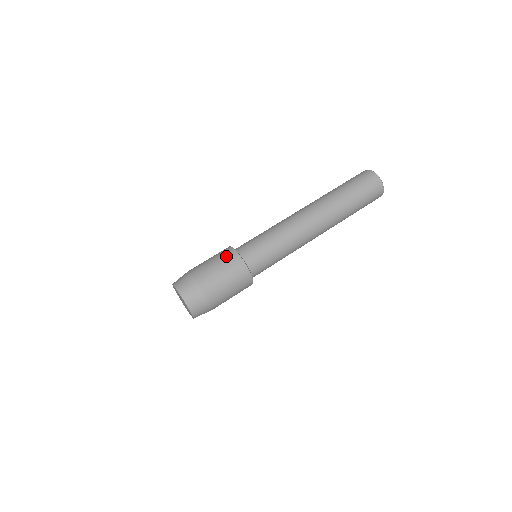
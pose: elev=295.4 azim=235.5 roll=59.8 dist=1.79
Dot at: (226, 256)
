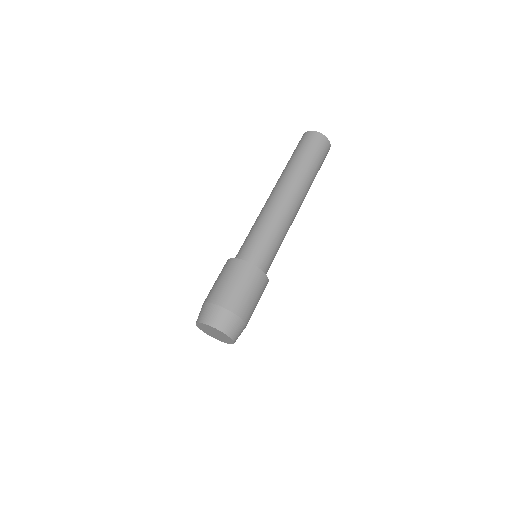
Dot at: (250, 276)
